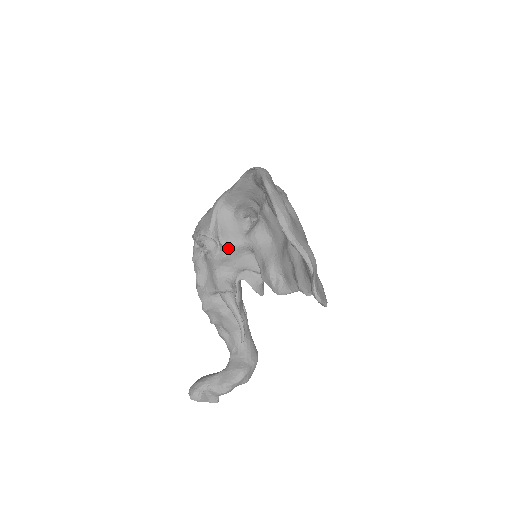
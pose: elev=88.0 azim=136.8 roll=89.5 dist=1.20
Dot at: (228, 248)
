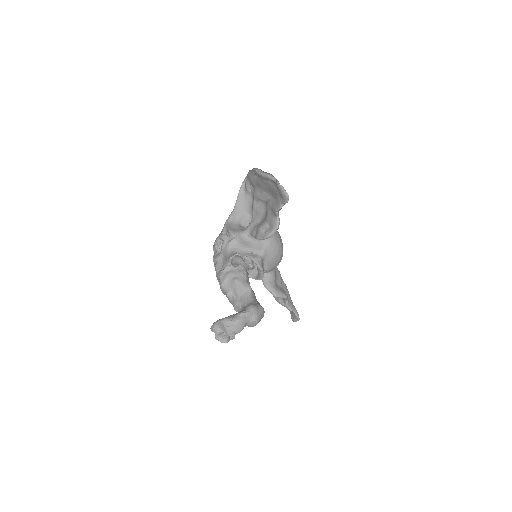
Dot at: (235, 234)
